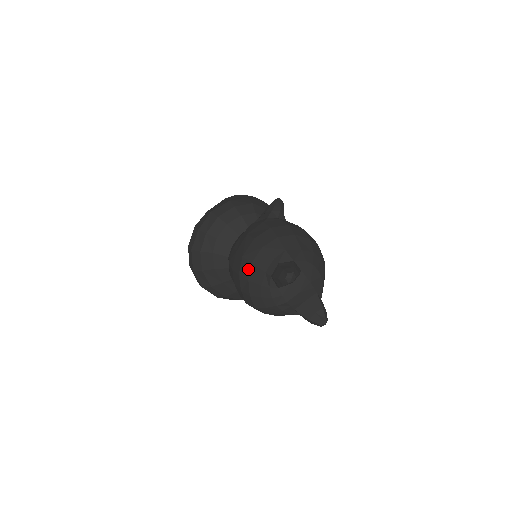
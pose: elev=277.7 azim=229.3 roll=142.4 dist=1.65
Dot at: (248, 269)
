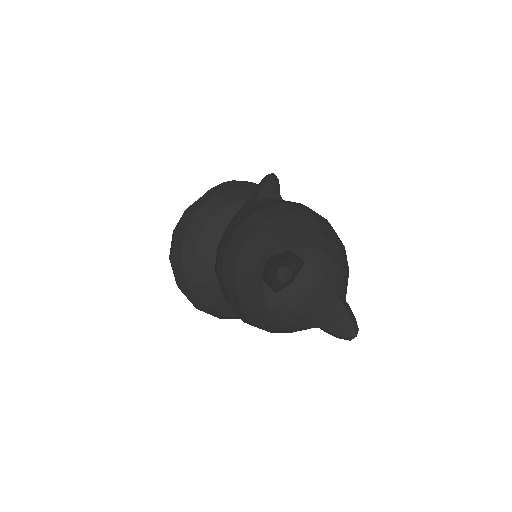
Dot at: (232, 273)
